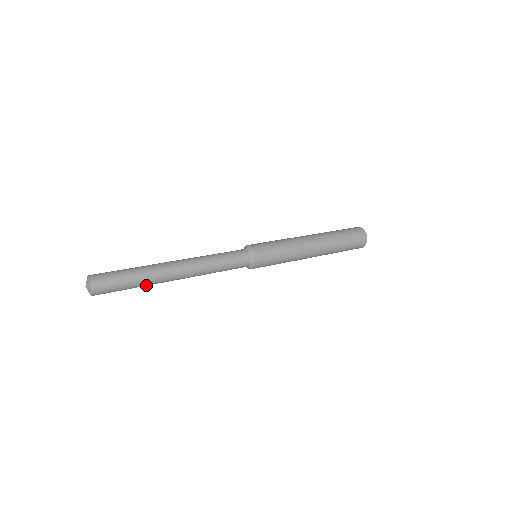
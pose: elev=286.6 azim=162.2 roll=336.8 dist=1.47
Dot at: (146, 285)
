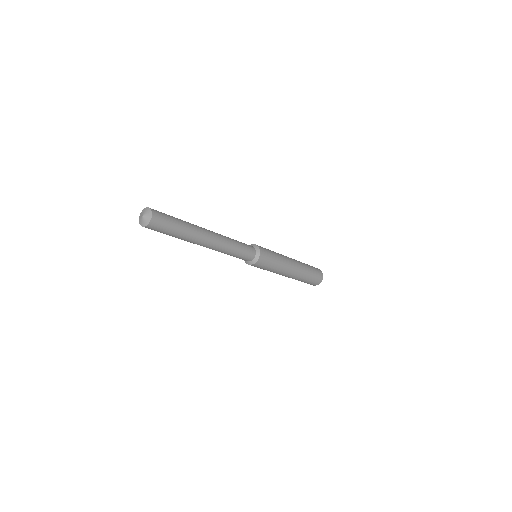
Dot at: occluded
